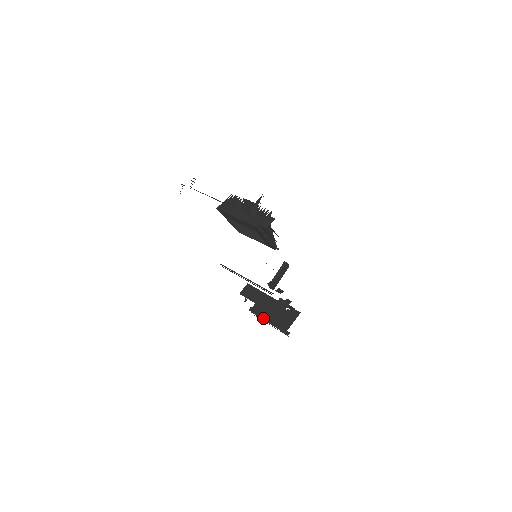
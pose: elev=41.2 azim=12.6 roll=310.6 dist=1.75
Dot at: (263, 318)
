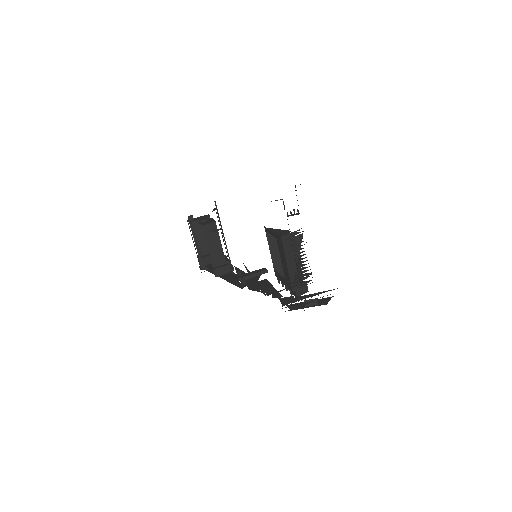
Dot at: (195, 237)
